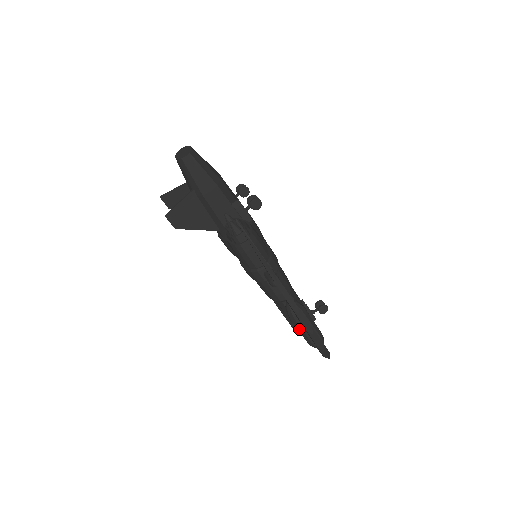
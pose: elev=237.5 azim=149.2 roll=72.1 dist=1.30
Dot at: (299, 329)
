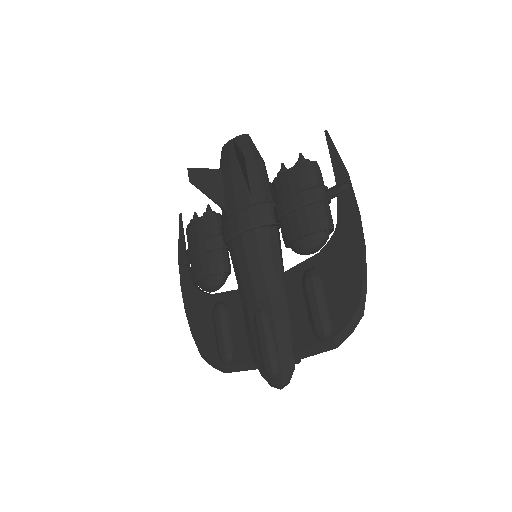
Dot at: (319, 297)
